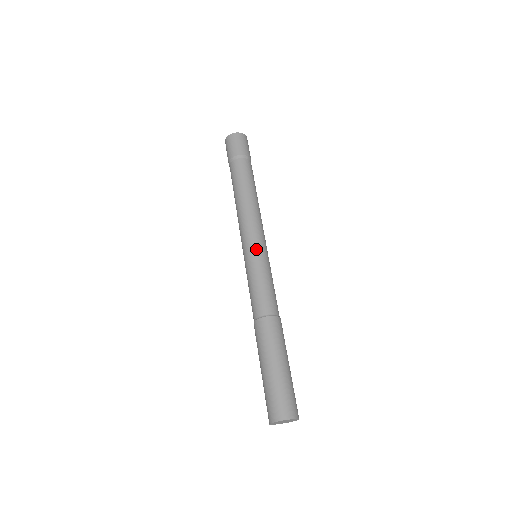
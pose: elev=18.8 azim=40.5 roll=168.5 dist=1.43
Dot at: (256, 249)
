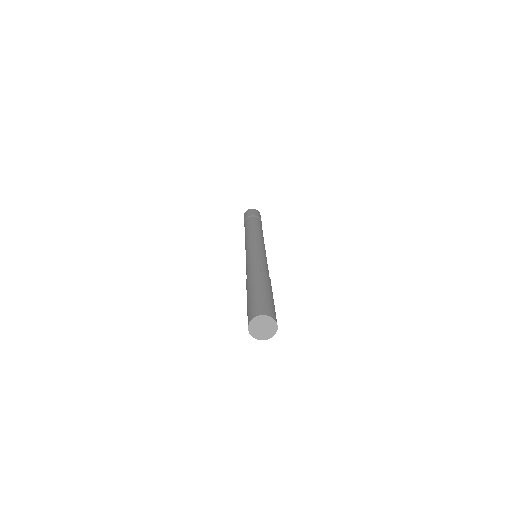
Dot at: (250, 247)
